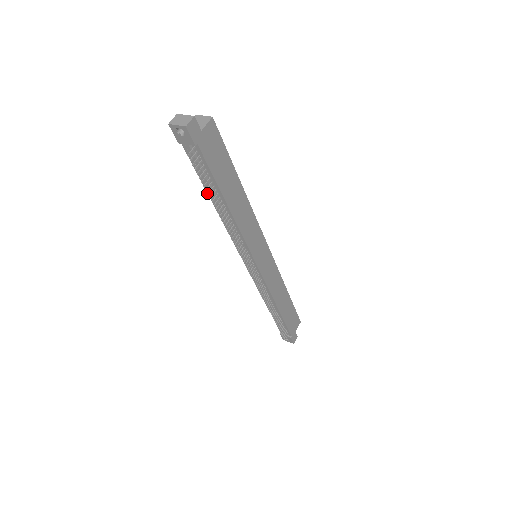
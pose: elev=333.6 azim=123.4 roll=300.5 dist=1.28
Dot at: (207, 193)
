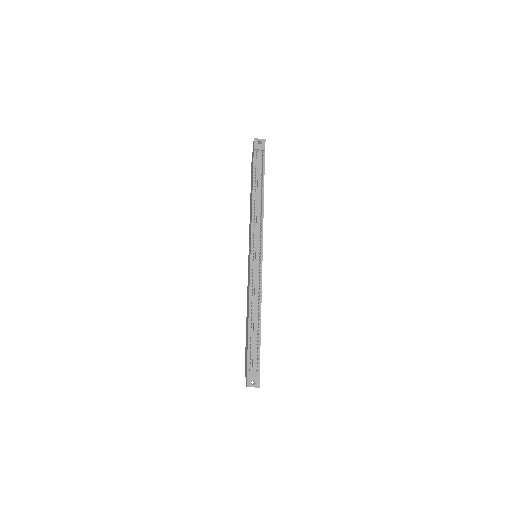
Dot at: (252, 185)
